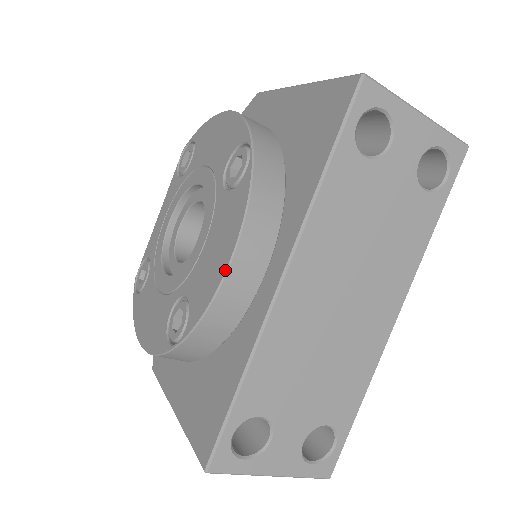
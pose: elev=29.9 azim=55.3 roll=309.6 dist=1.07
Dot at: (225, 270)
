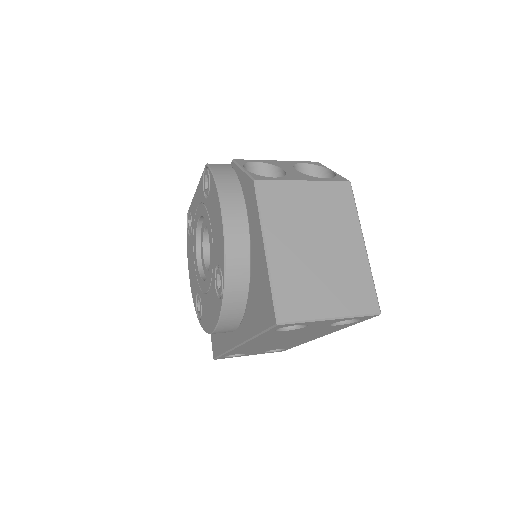
Dot at: (210, 333)
